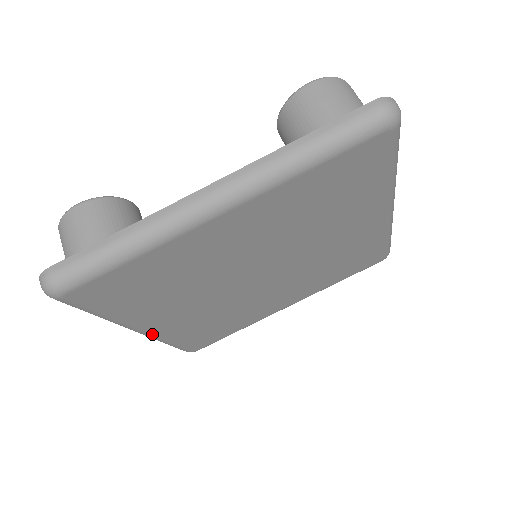
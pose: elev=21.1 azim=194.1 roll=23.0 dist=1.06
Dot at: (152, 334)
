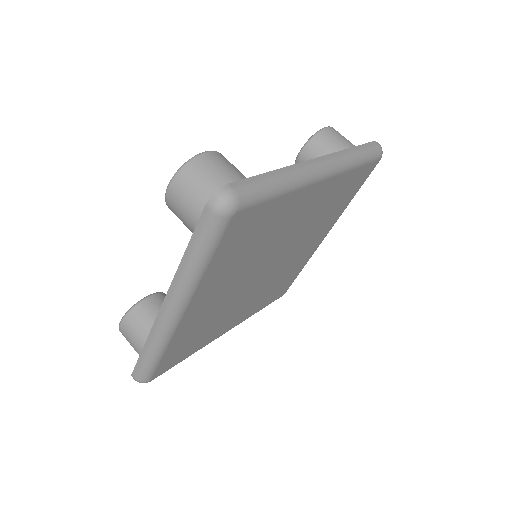
Dot at: (234, 326)
